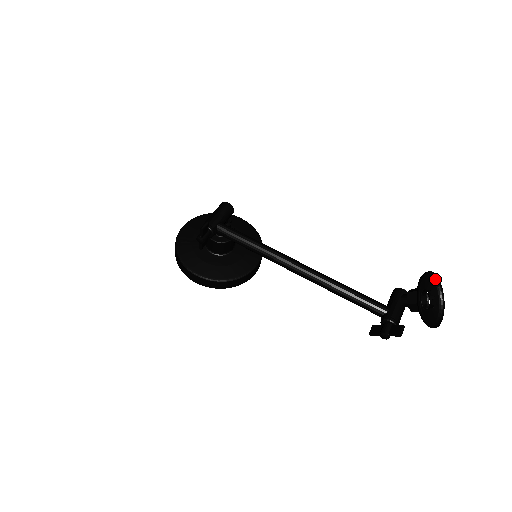
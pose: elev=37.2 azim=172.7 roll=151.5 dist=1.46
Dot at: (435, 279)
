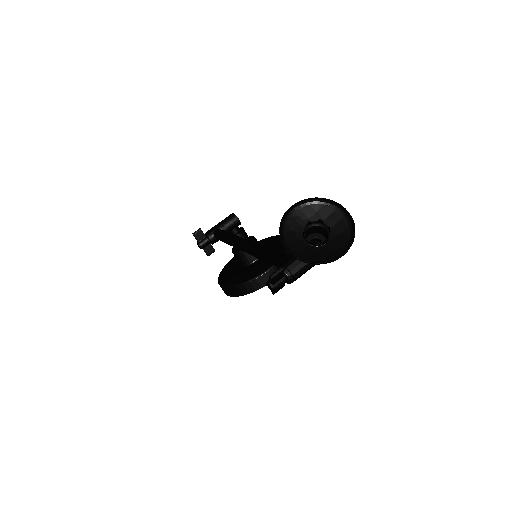
Dot at: (341, 209)
